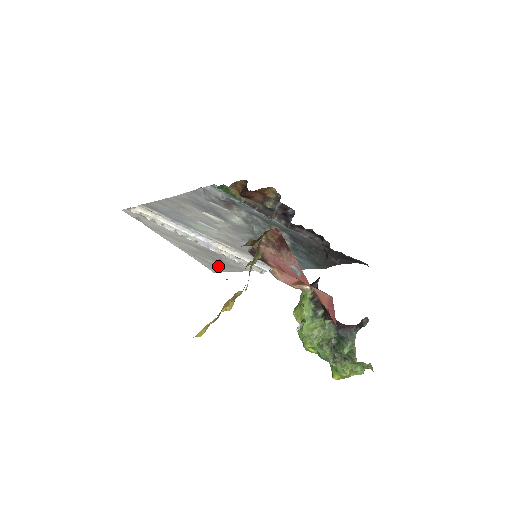
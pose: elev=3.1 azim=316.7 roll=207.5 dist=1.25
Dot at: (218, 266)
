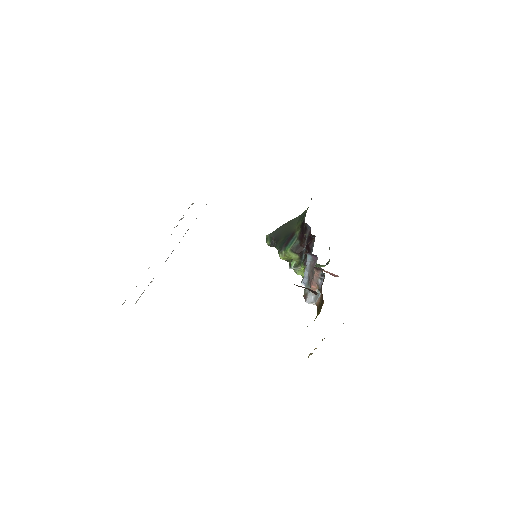
Dot at: occluded
